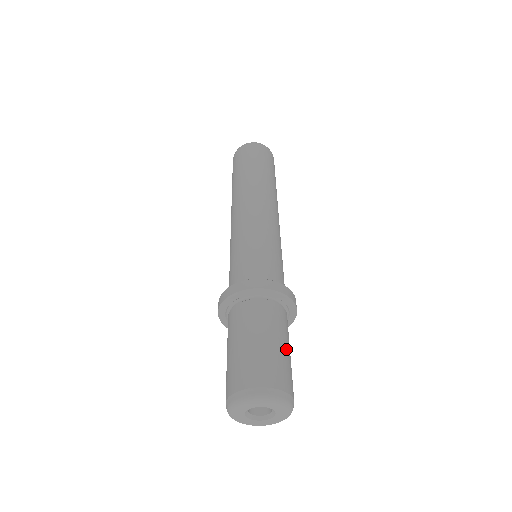
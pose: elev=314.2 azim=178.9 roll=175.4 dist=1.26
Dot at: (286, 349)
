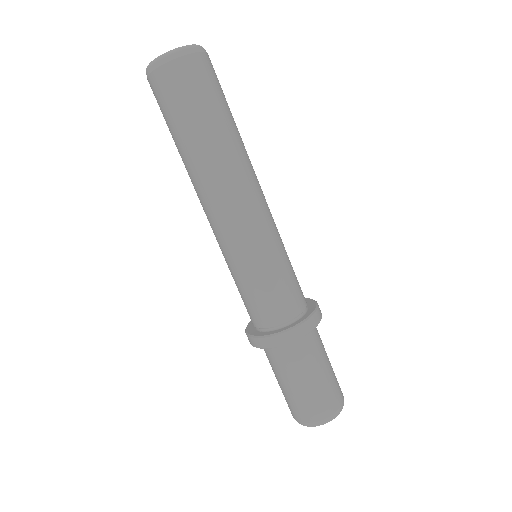
Dot at: (327, 369)
